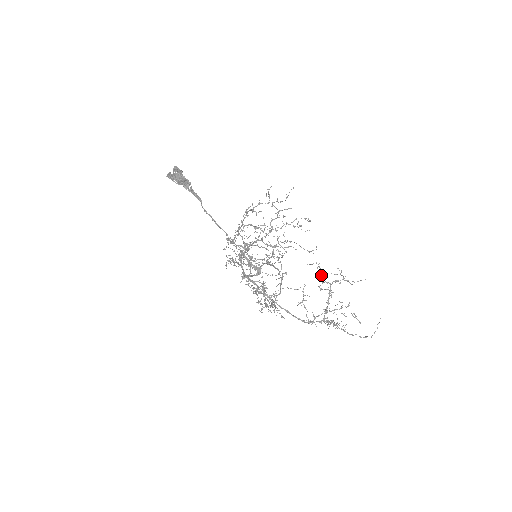
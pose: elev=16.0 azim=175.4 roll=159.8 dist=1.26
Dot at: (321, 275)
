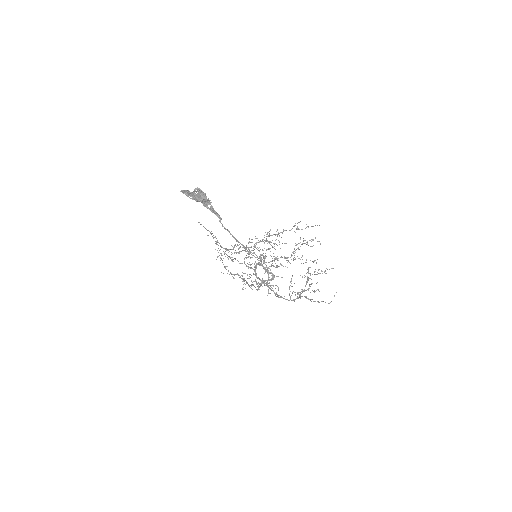
Dot at: (308, 270)
